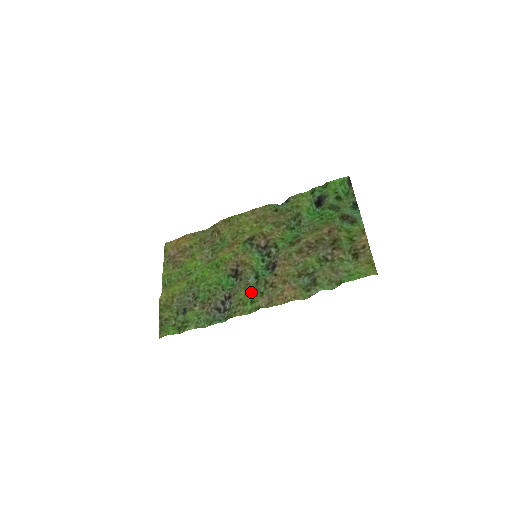
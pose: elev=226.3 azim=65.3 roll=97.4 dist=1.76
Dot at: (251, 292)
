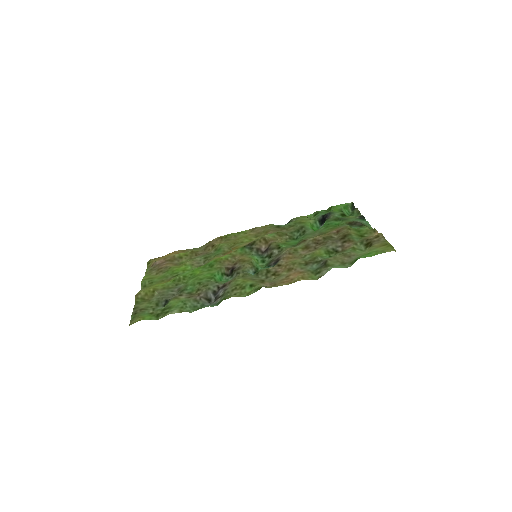
Dot at: (250, 279)
